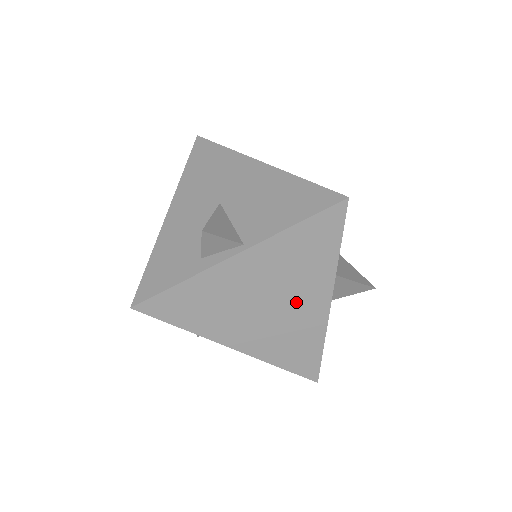
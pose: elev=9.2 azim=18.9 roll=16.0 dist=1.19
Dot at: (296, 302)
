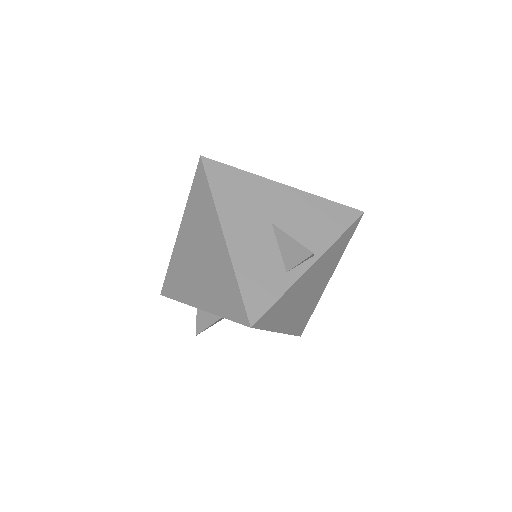
Dot at: (318, 286)
